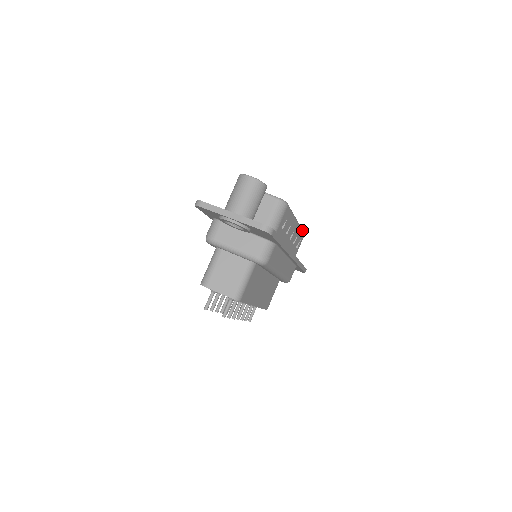
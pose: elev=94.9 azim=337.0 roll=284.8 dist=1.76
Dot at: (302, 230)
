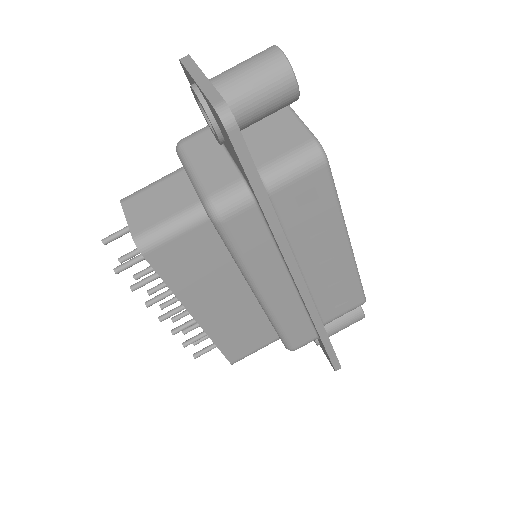
Dot at: (360, 283)
